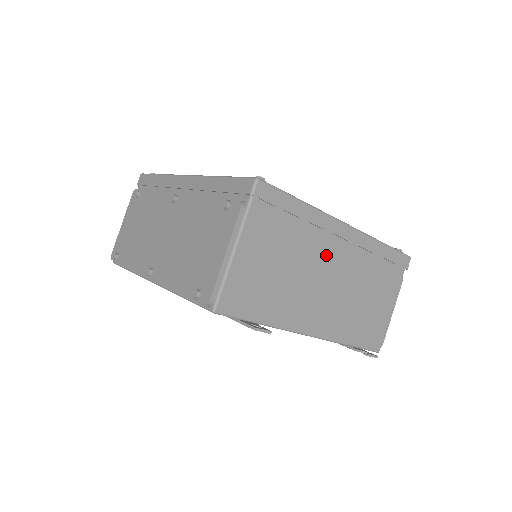
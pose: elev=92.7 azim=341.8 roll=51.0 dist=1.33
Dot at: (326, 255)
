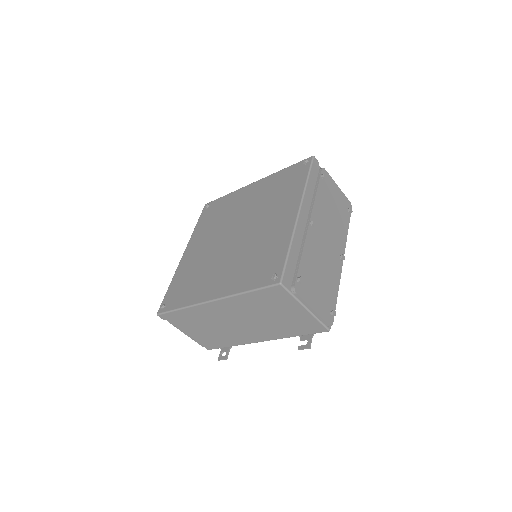
Dot at: (221, 316)
